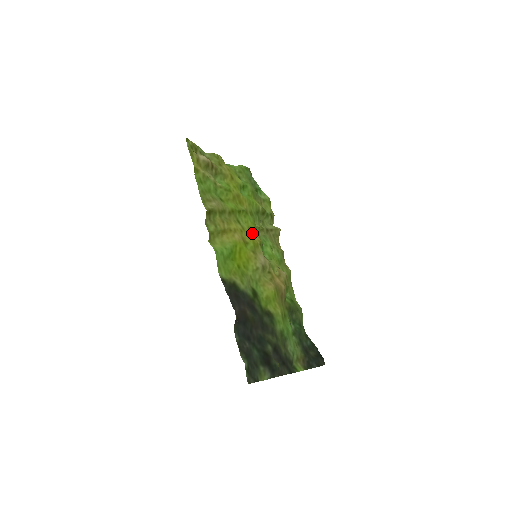
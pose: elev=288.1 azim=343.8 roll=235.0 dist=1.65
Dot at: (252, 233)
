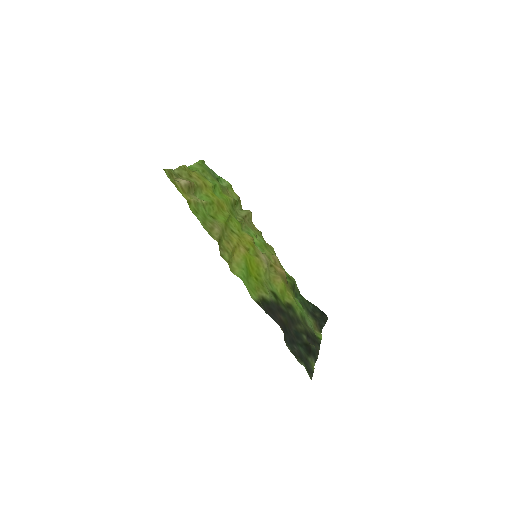
Dot at: (242, 234)
